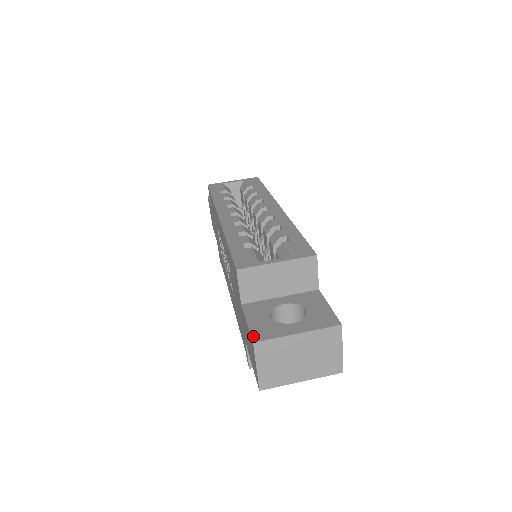
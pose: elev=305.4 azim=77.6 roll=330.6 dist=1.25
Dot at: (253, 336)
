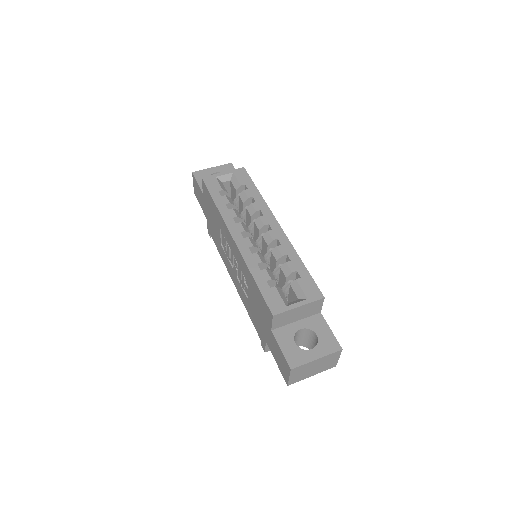
Dot at: (289, 363)
